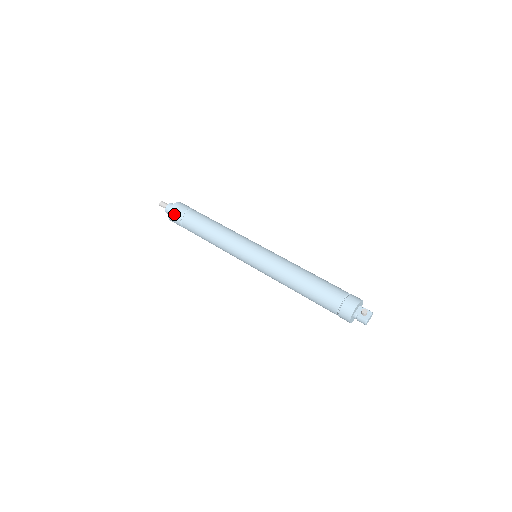
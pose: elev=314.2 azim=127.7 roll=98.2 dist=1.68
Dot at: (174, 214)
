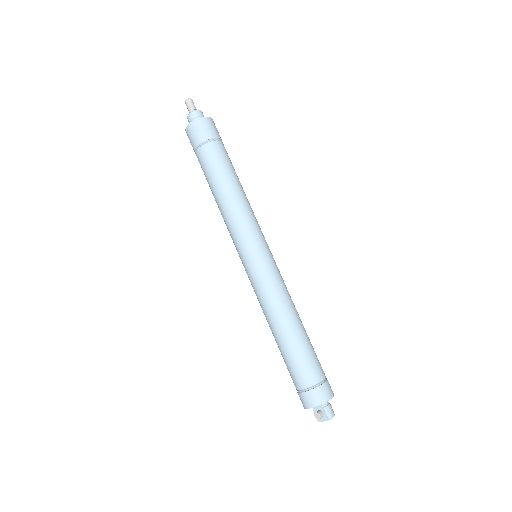
Dot at: occluded
